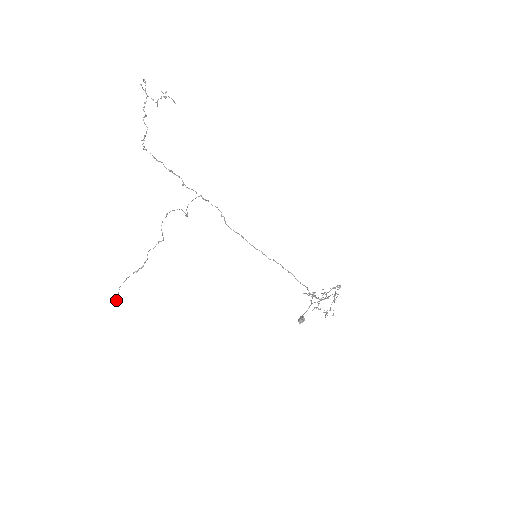
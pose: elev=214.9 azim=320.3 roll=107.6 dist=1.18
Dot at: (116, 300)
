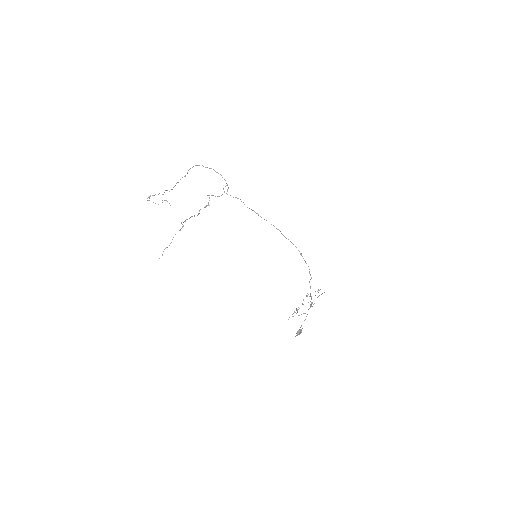
Dot at: (181, 228)
